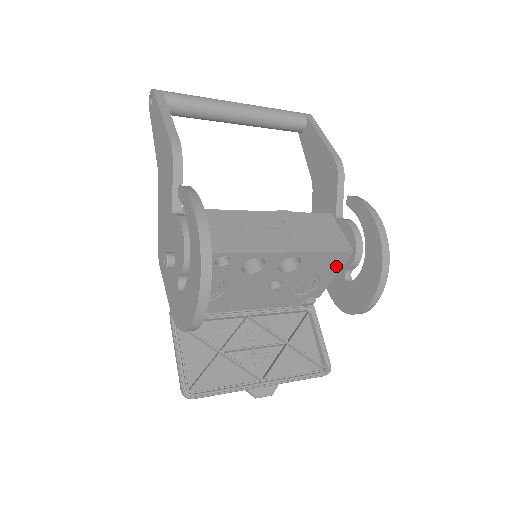
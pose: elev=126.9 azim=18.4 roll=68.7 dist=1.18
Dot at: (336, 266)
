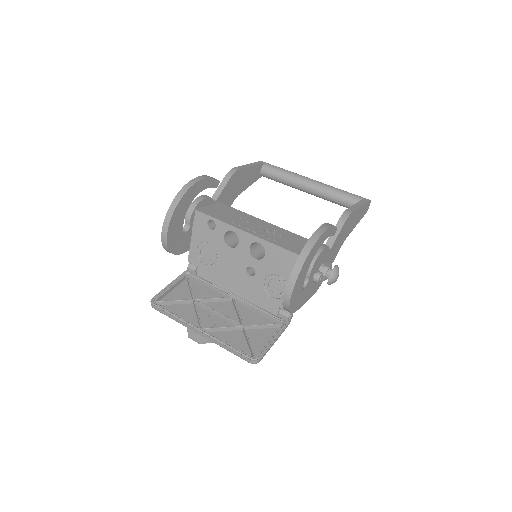
Dot at: occluded
